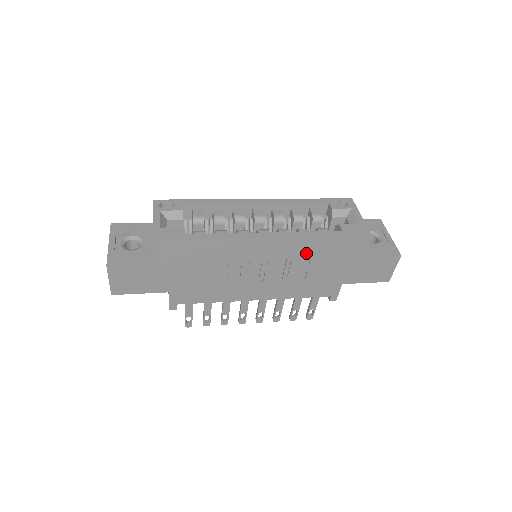
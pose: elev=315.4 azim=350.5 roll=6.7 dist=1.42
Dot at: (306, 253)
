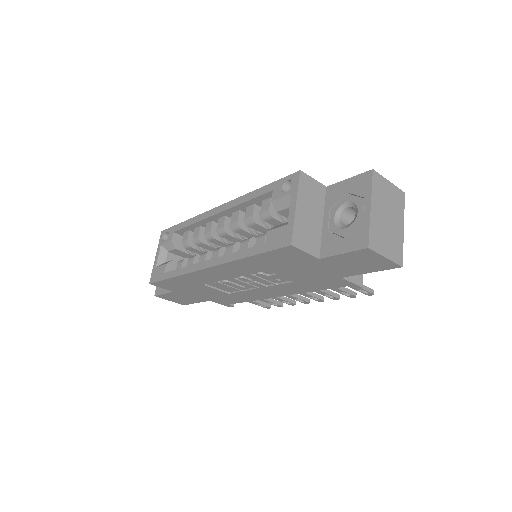
Dot at: (256, 268)
